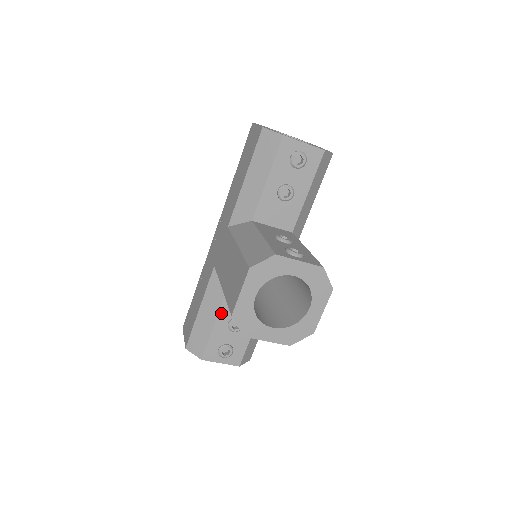
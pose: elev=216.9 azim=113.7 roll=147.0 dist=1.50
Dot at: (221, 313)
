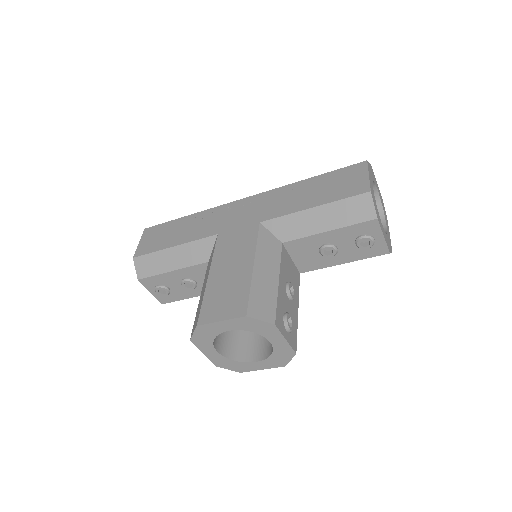
Dot at: (187, 269)
